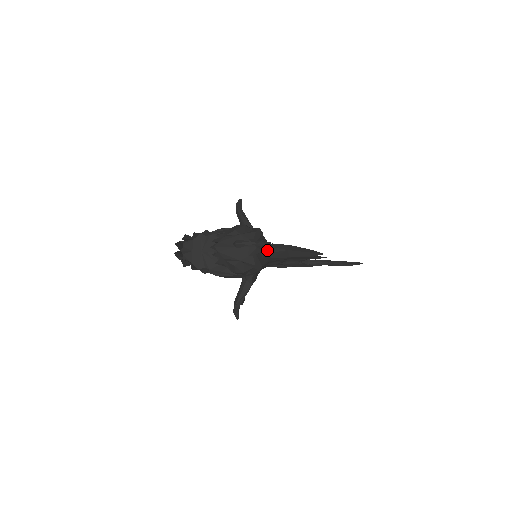
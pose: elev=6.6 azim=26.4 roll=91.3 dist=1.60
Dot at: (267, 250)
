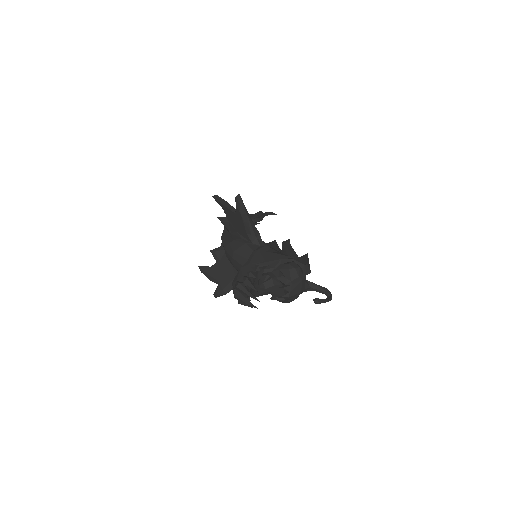
Dot at: occluded
